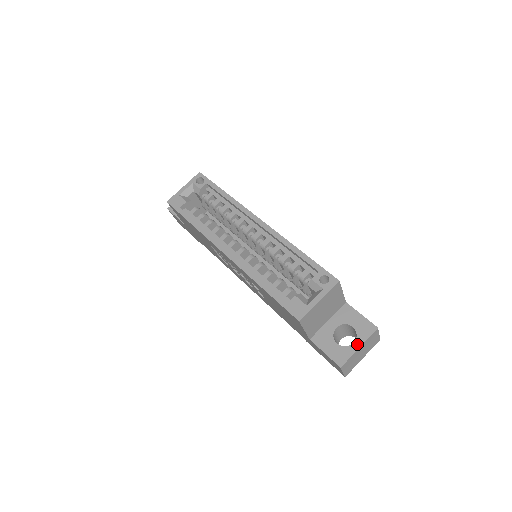
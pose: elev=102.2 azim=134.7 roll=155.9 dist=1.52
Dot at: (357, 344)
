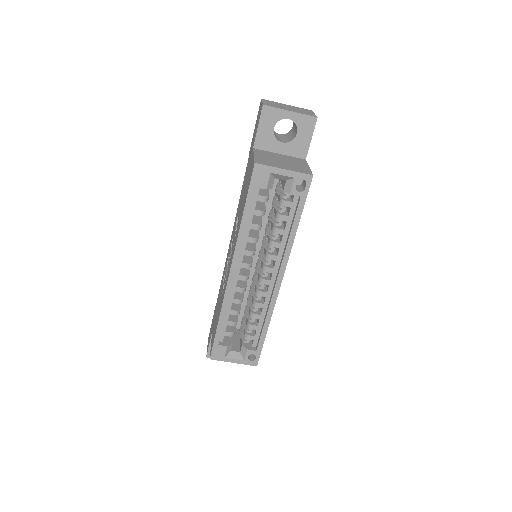
Dot at: occluded
